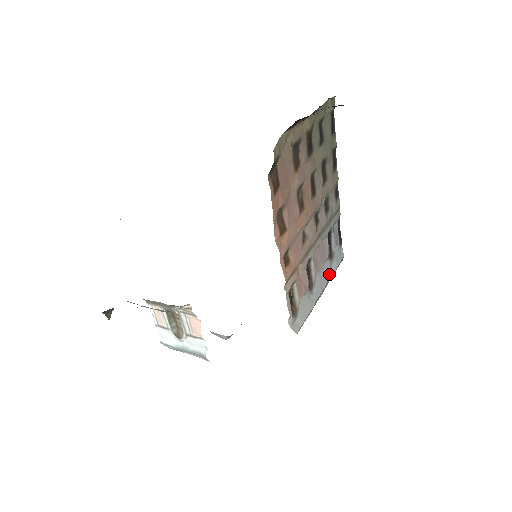
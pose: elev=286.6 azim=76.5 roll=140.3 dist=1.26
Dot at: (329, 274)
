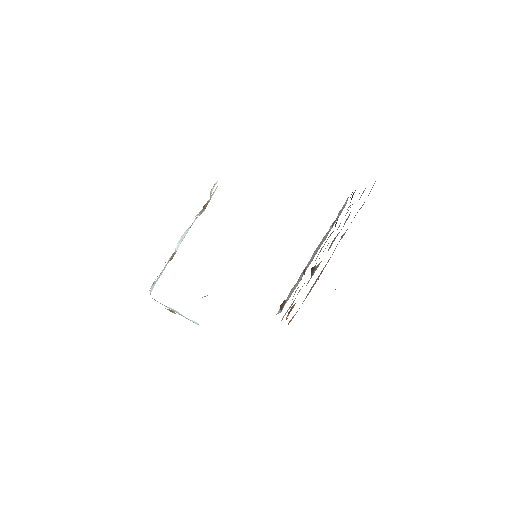
Dot at: (325, 238)
